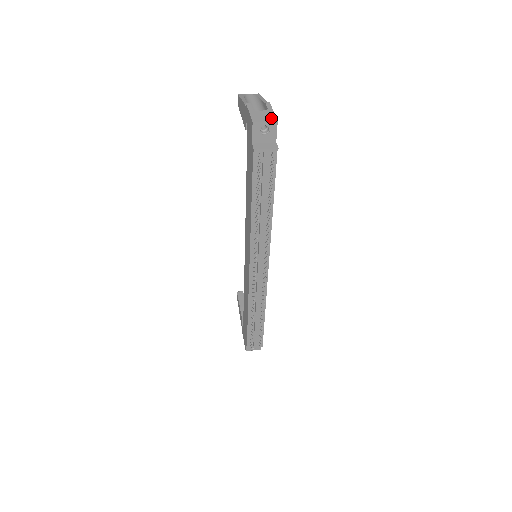
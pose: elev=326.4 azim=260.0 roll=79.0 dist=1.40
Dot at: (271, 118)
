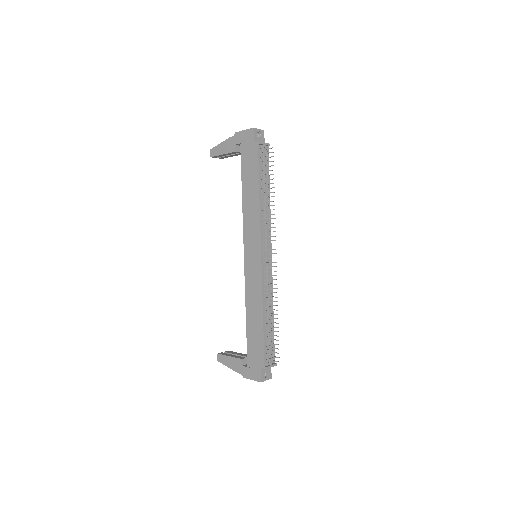
Dot at: occluded
